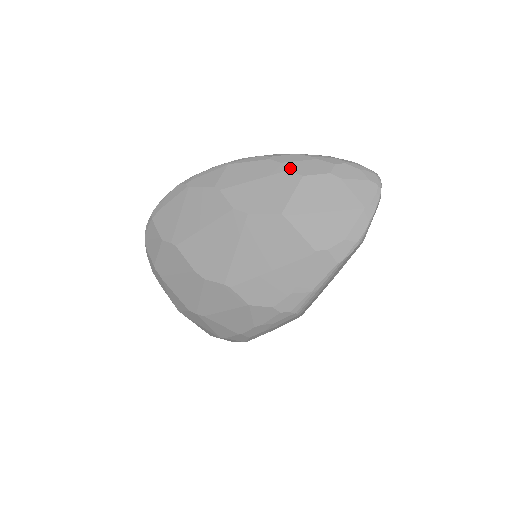
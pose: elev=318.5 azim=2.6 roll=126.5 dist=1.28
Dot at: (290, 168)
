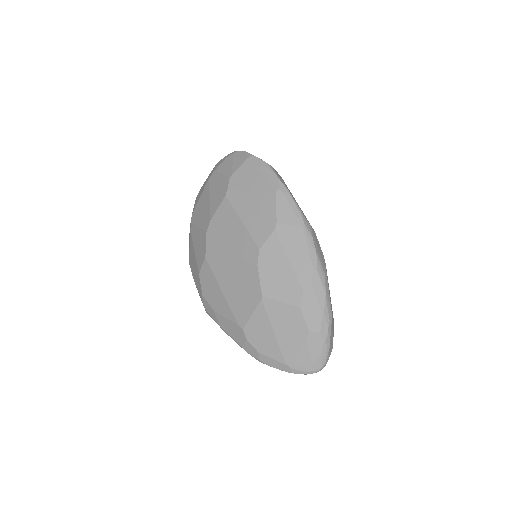
Dot at: (306, 293)
